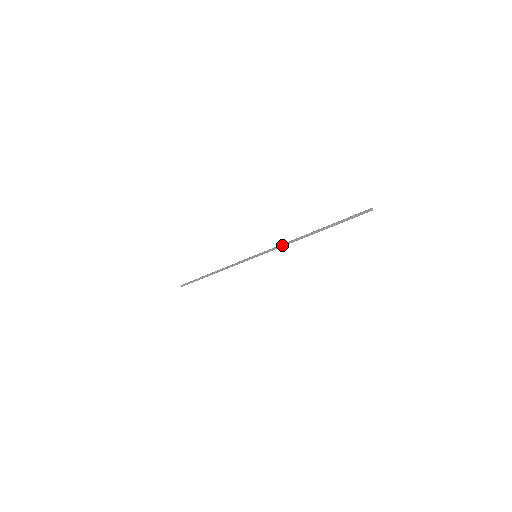
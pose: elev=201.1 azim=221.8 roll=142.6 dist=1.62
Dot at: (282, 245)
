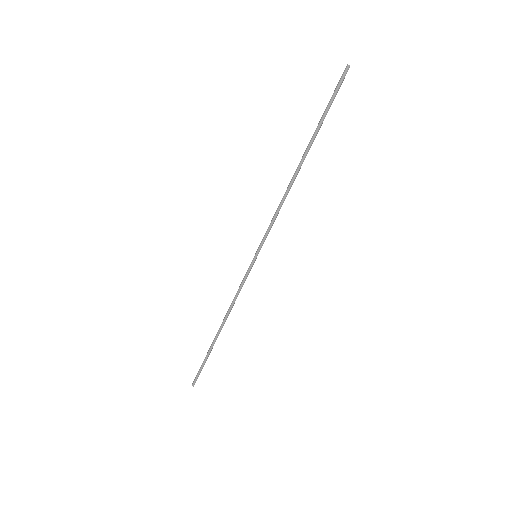
Dot at: (276, 210)
